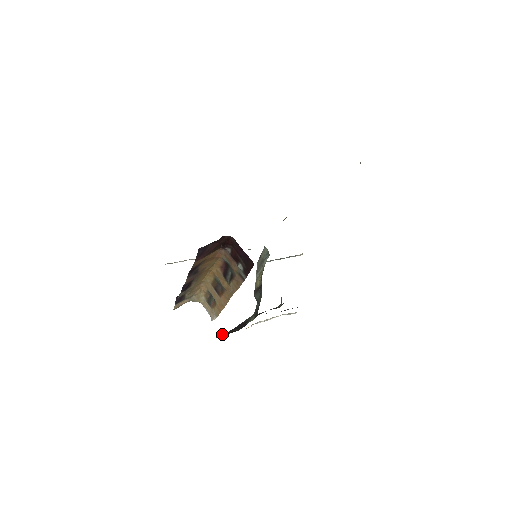
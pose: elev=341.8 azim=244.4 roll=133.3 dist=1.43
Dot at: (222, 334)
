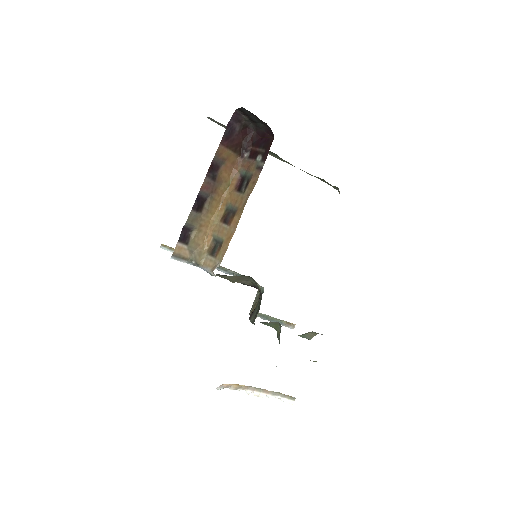
Dot at: occluded
